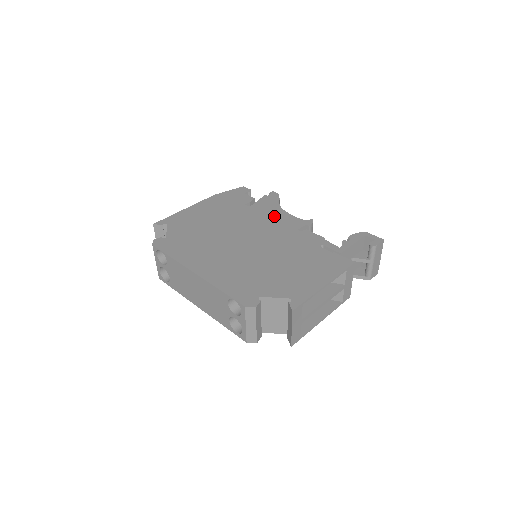
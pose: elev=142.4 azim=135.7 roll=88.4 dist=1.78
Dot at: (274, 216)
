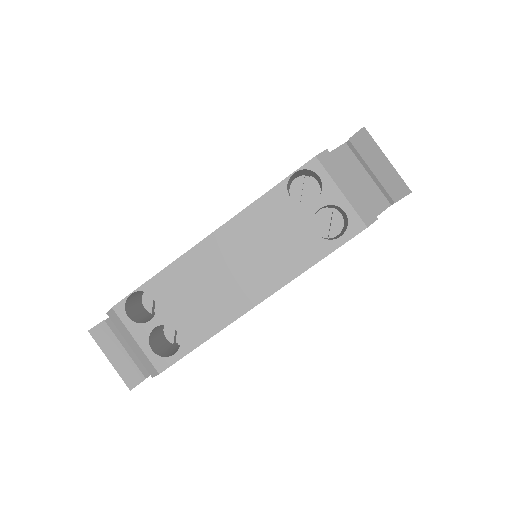
Dot at: occluded
